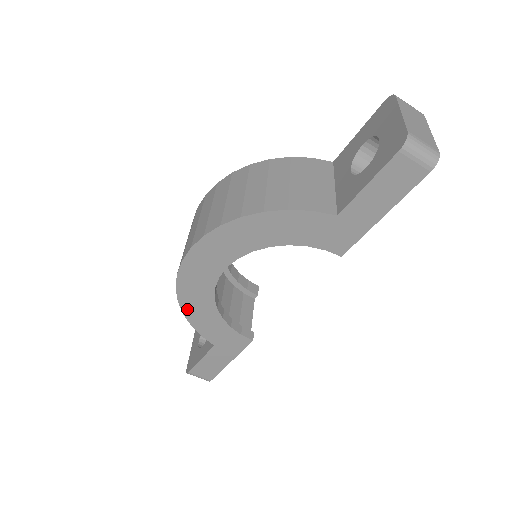
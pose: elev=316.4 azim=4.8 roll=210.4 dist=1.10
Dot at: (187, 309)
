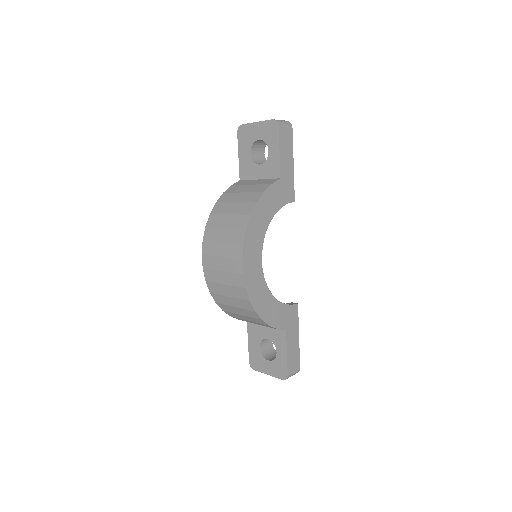
Dot at: (262, 313)
